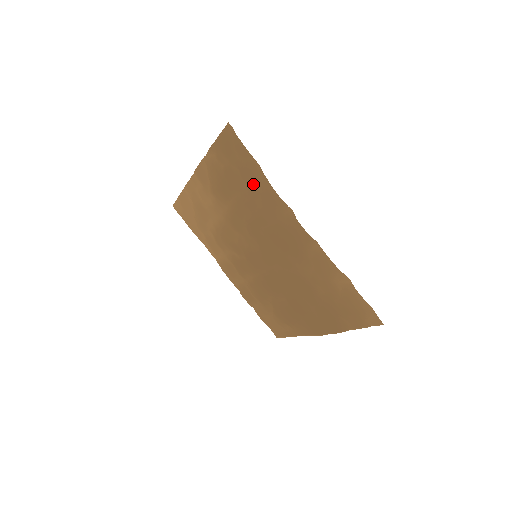
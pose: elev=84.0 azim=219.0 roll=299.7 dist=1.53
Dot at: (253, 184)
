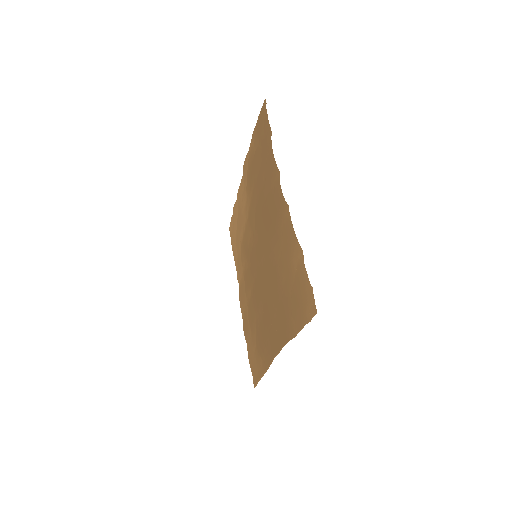
Dot at: (264, 155)
